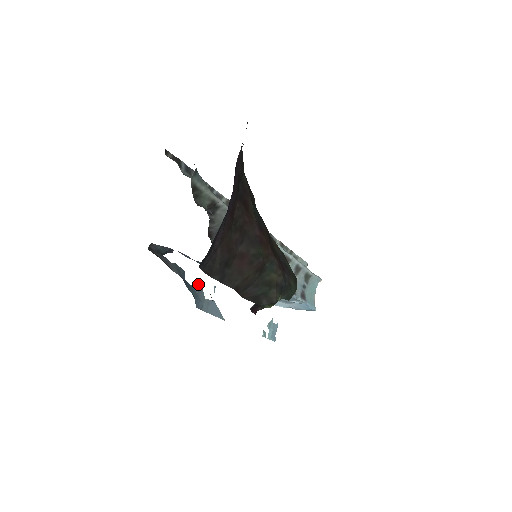
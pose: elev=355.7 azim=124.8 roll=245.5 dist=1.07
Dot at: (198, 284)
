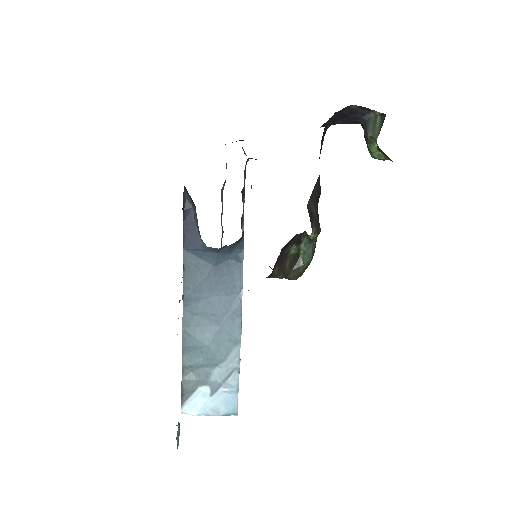
Dot at: occluded
